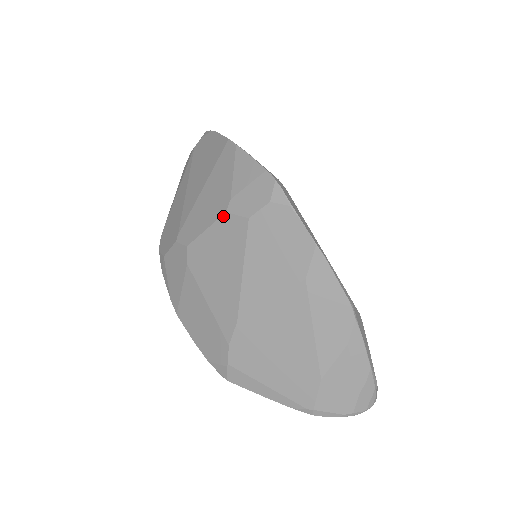
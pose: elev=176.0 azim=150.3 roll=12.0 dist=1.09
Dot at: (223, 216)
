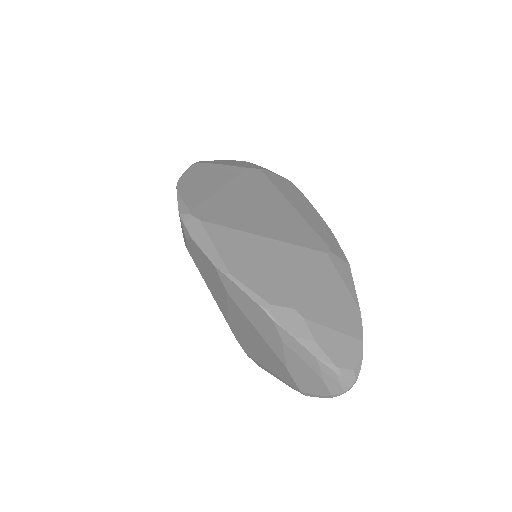
Dot at: occluded
